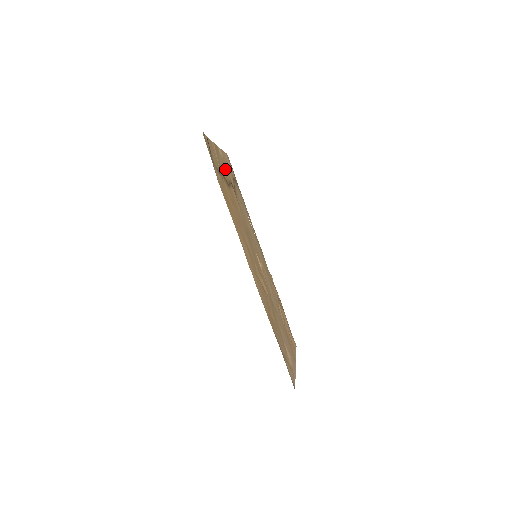
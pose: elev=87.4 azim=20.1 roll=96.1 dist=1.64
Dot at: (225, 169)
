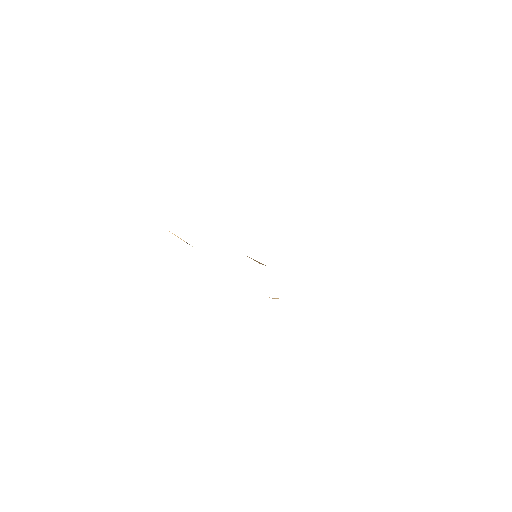
Dot at: occluded
